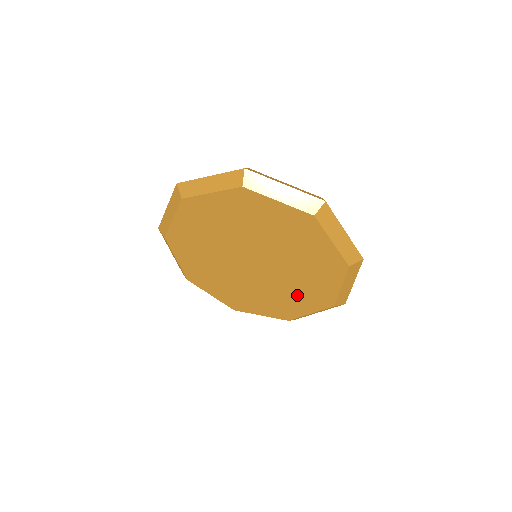
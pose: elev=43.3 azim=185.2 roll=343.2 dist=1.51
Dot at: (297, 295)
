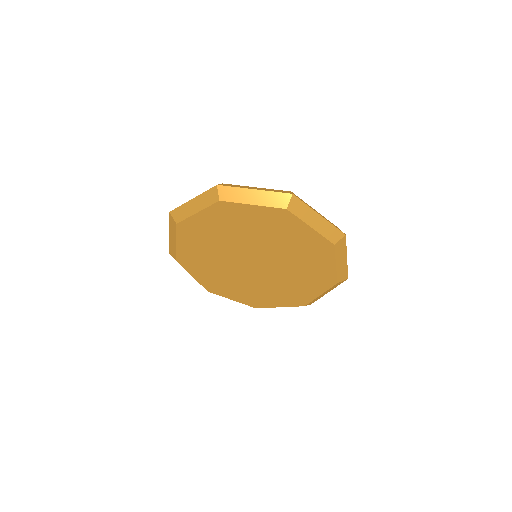
Dot at: (278, 293)
